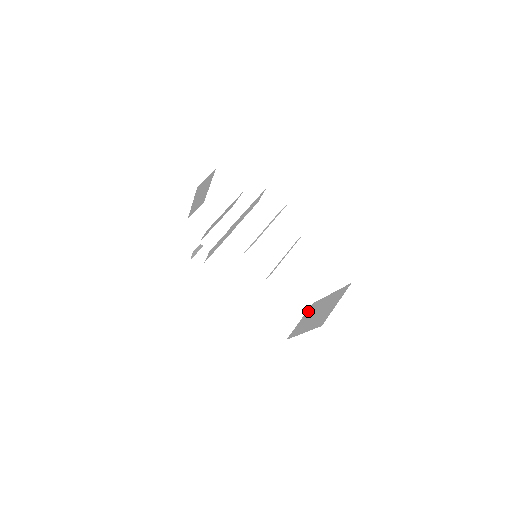
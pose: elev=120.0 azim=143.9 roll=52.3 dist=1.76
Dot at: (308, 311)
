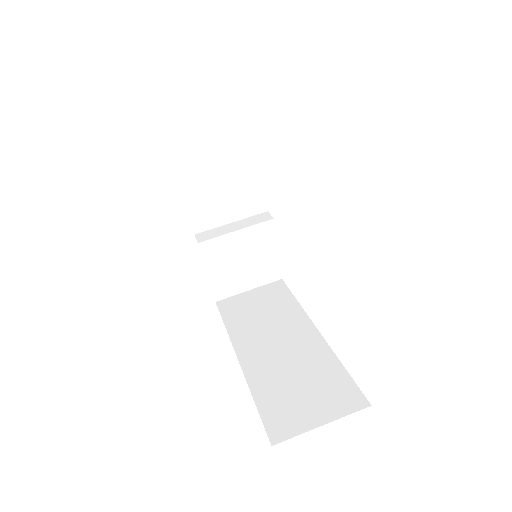
Dot at: occluded
